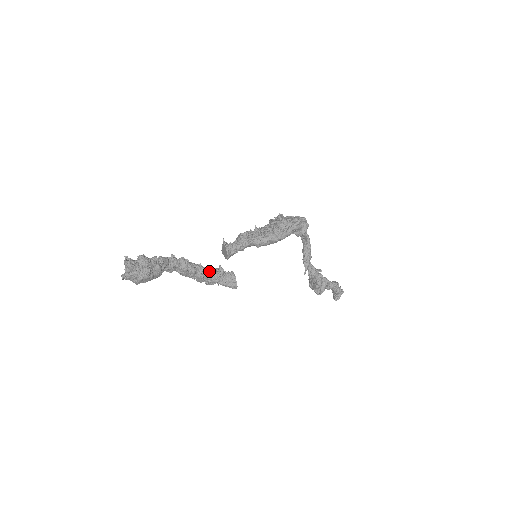
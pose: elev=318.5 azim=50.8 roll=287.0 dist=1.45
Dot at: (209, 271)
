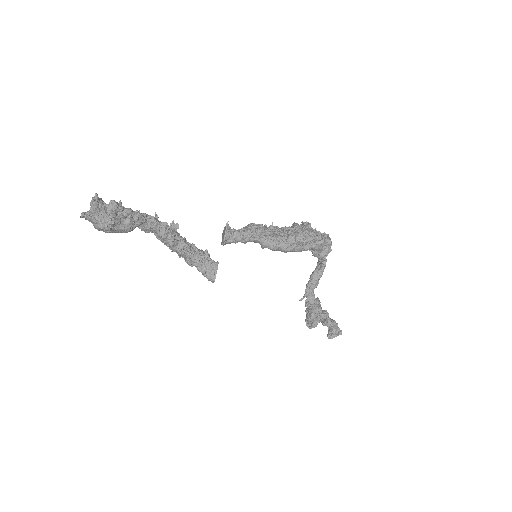
Dot at: (191, 250)
